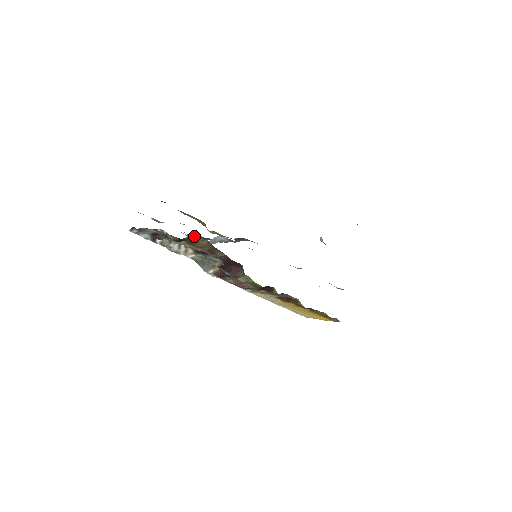
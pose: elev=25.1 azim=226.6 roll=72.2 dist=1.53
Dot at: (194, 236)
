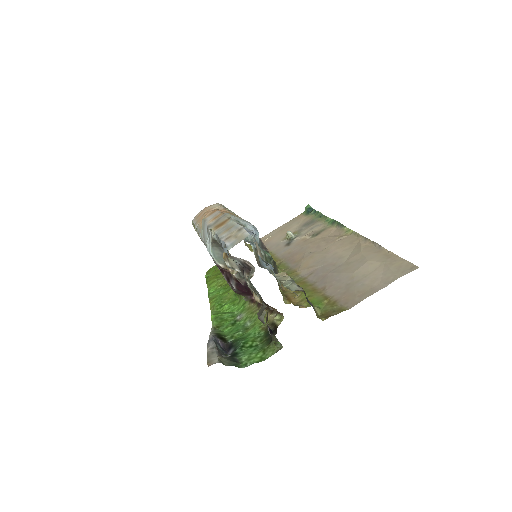
Dot at: (277, 311)
